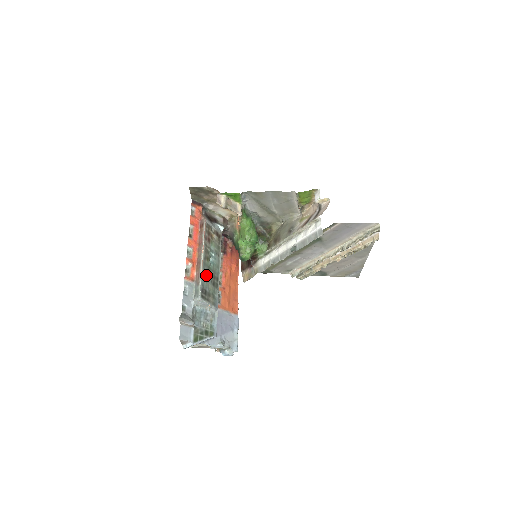
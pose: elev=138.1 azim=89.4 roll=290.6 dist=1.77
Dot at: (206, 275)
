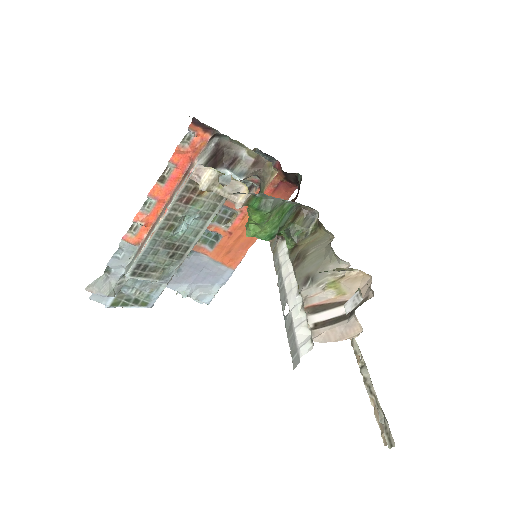
Dot at: (157, 247)
